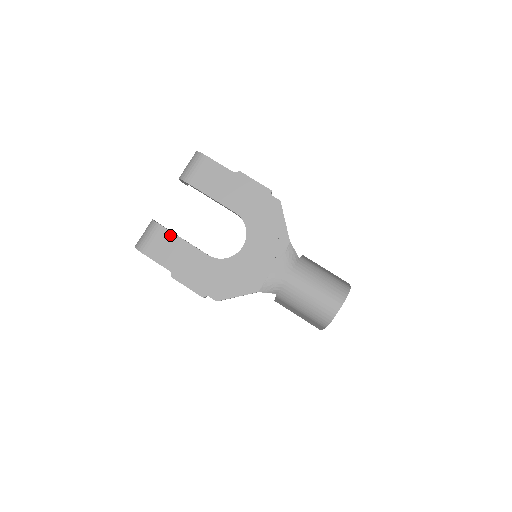
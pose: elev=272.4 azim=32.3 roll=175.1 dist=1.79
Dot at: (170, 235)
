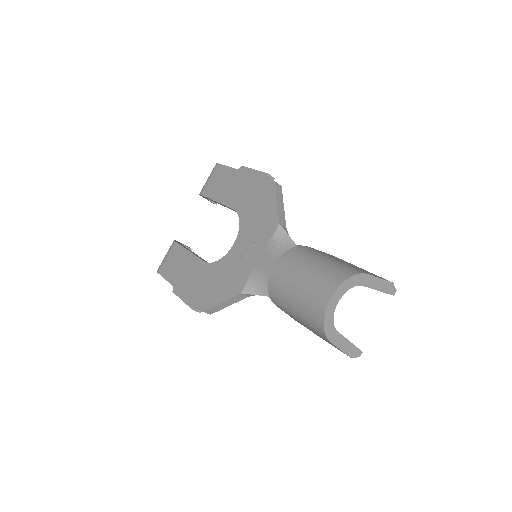
Dot at: (180, 249)
